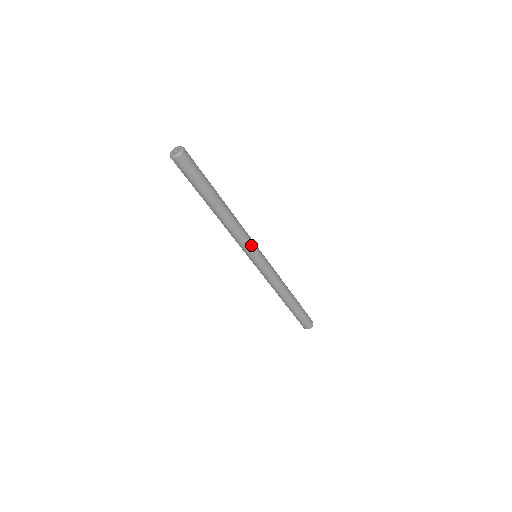
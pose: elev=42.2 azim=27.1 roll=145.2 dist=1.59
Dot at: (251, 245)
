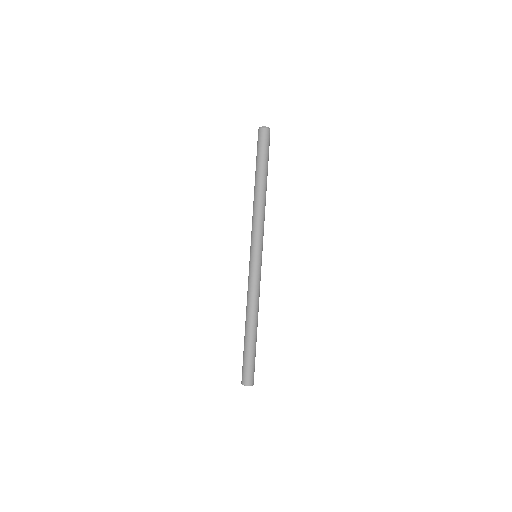
Dot at: (257, 237)
